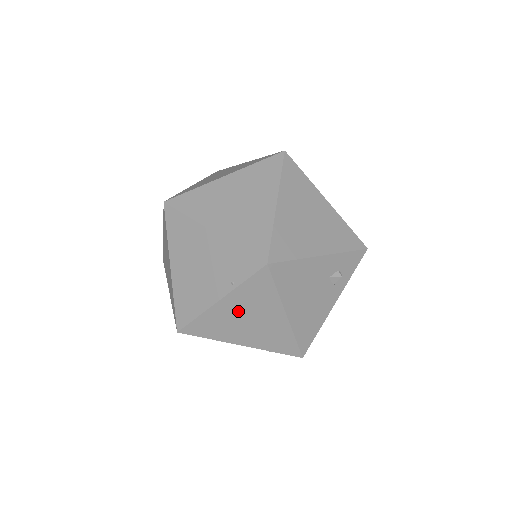
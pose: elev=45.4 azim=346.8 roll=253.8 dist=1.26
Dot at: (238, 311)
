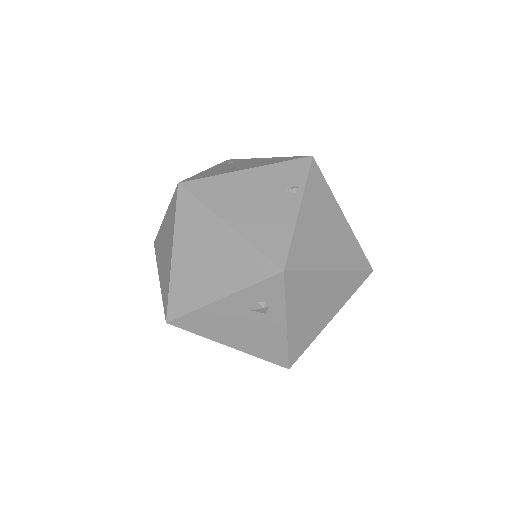
Dot at: occluded
